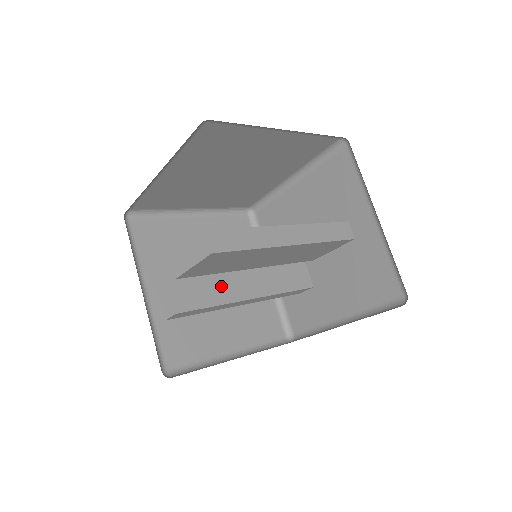
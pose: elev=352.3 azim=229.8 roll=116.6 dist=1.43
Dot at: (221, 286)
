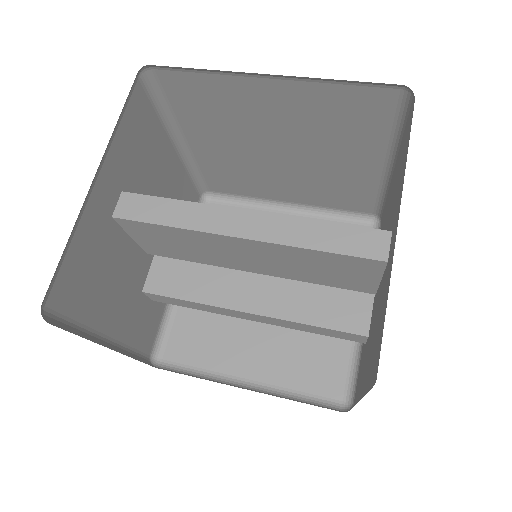
Dot at: (212, 282)
